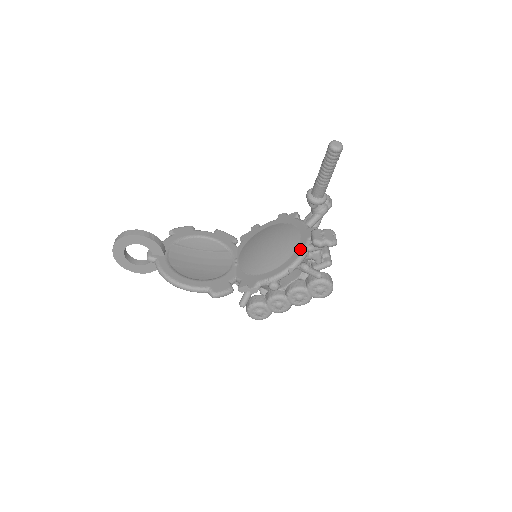
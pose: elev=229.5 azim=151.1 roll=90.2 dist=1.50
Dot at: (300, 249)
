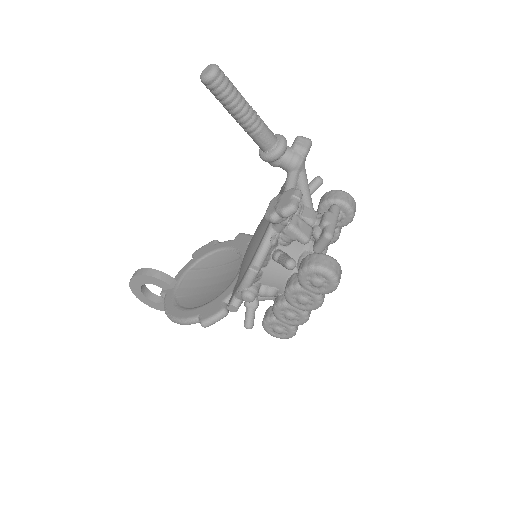
Dot at: (264, 234)
